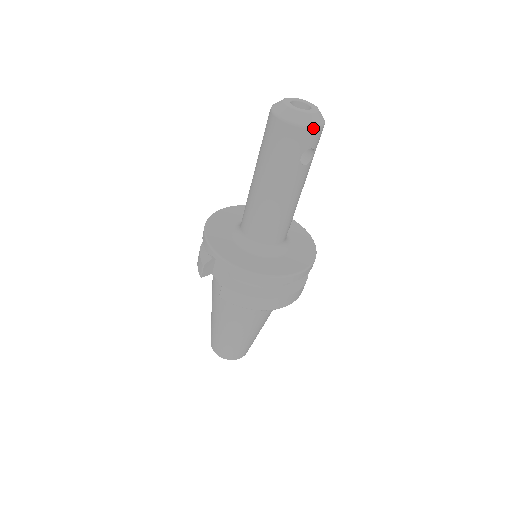
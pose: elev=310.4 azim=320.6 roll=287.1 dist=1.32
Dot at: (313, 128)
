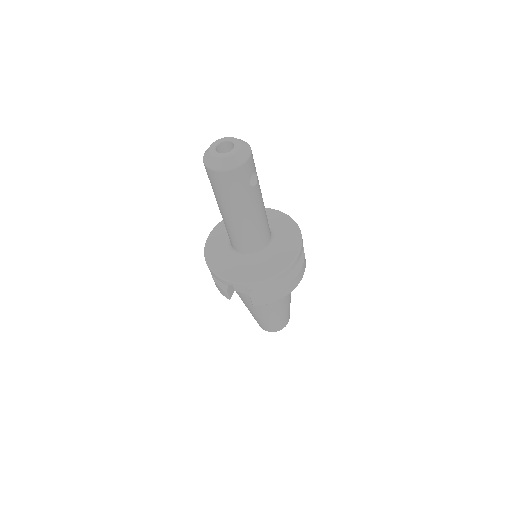
Dot at: (247, 161)
